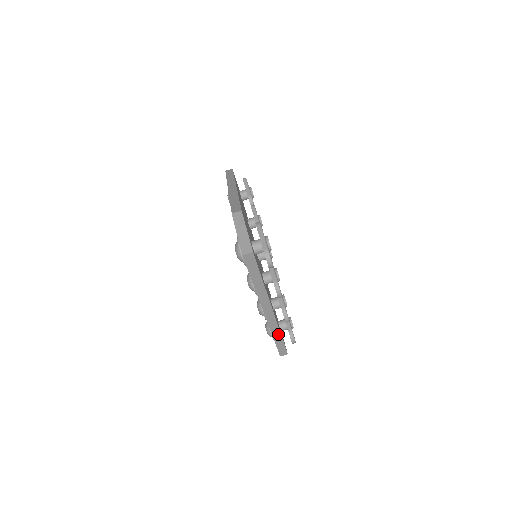
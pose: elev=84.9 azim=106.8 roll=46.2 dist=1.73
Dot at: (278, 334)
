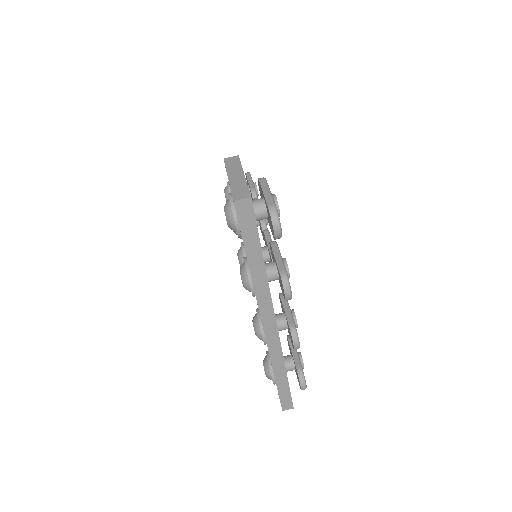
Dot at: (282, 369)
